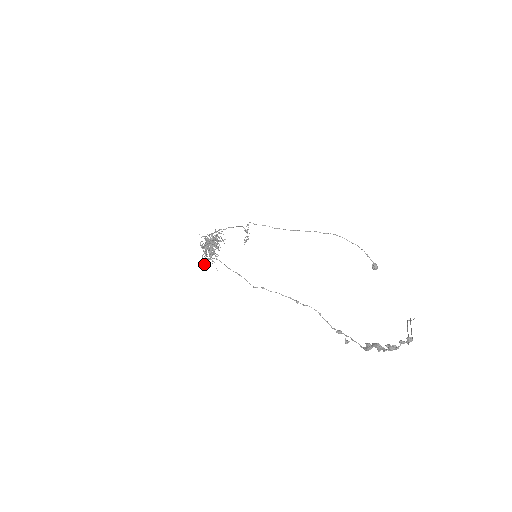
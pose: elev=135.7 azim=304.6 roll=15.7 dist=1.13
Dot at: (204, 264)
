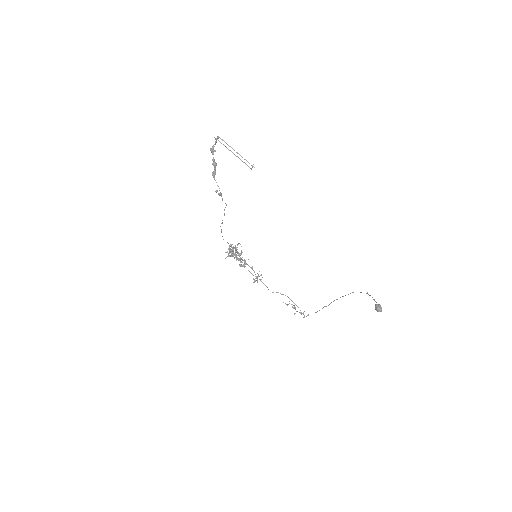
Dot at: (225, 258)
